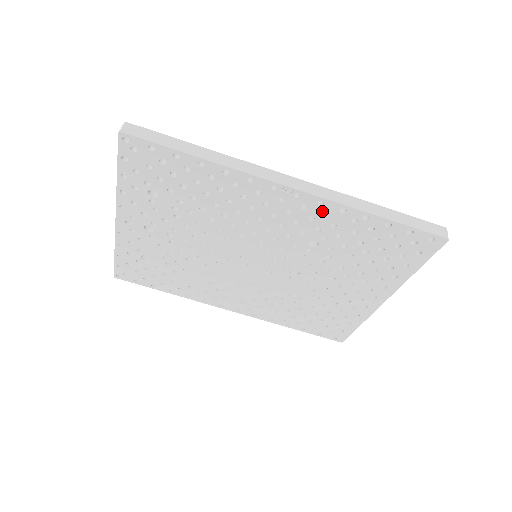
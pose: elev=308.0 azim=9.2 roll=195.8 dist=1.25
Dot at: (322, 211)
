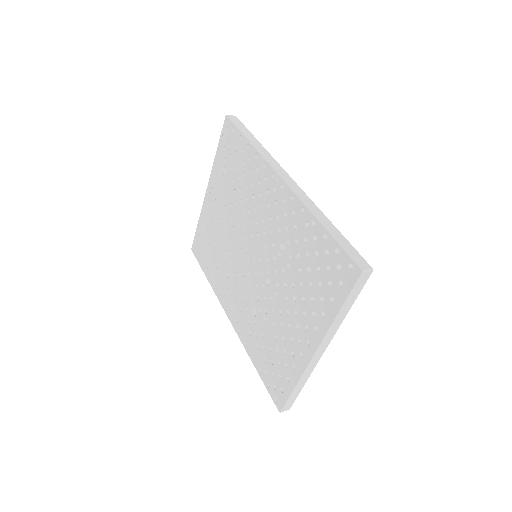
Dot at: (292, 207)
